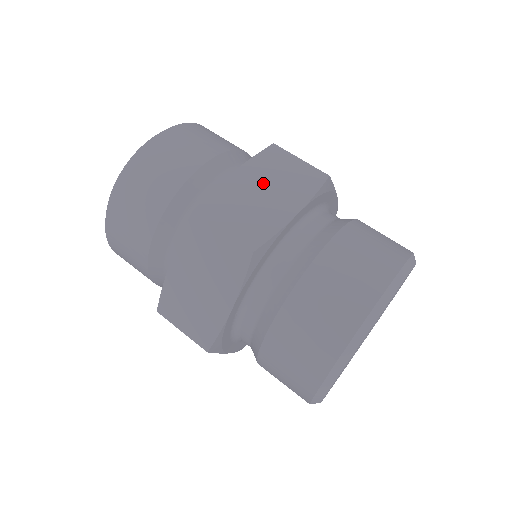
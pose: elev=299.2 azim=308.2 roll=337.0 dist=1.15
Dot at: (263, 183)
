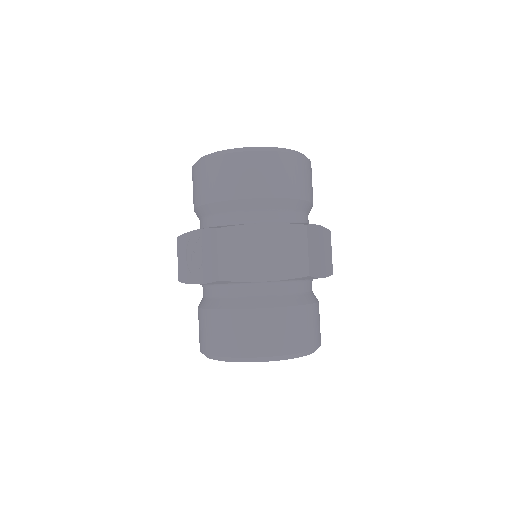
Dot at: (322, 246)
